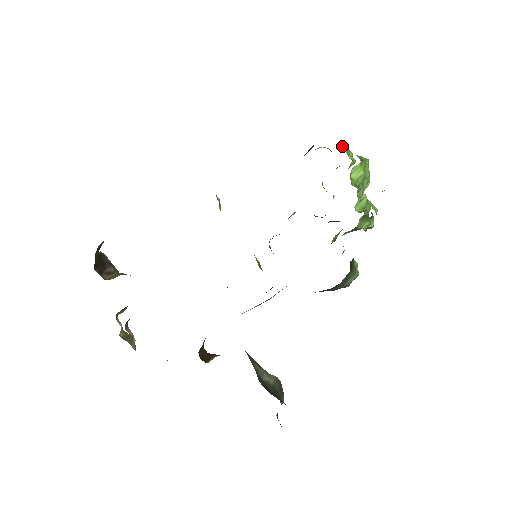
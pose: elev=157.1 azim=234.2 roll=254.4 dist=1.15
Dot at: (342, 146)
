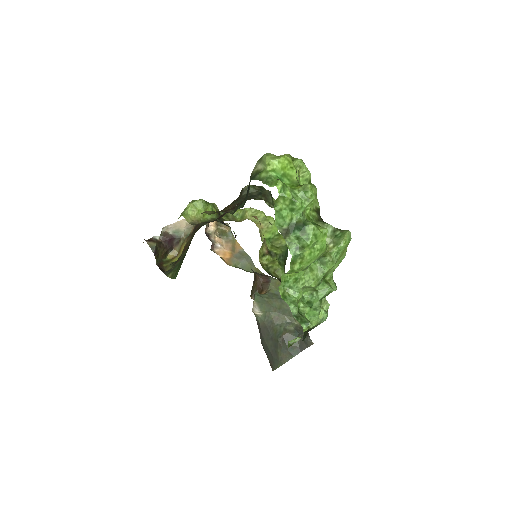
Dot at: (279, 205)
